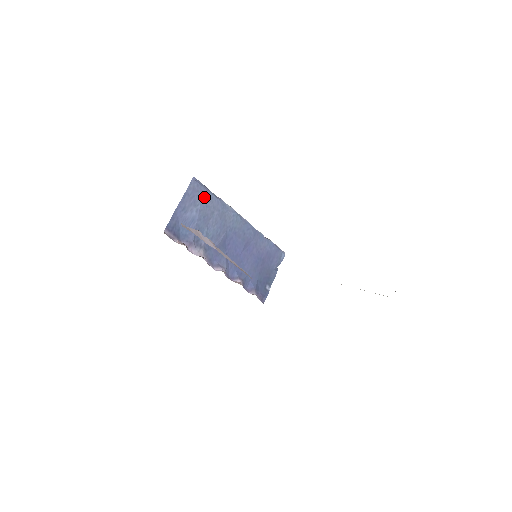
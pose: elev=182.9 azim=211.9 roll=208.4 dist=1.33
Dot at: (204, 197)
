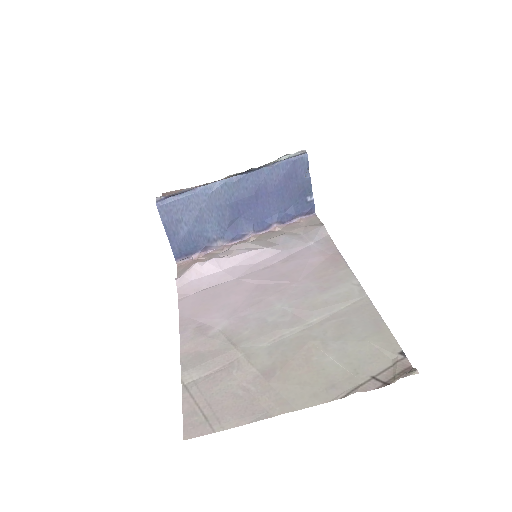
Dot at: (181, 207)
